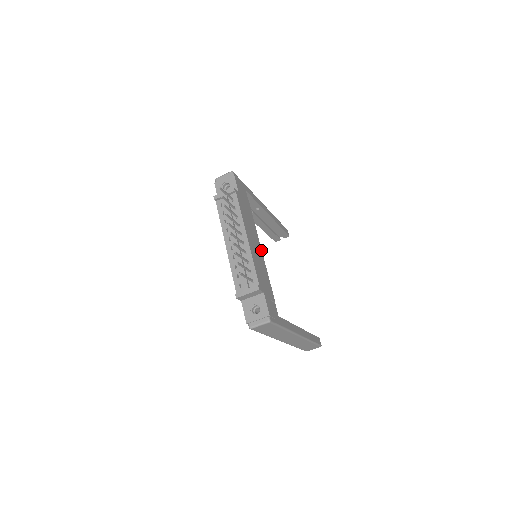
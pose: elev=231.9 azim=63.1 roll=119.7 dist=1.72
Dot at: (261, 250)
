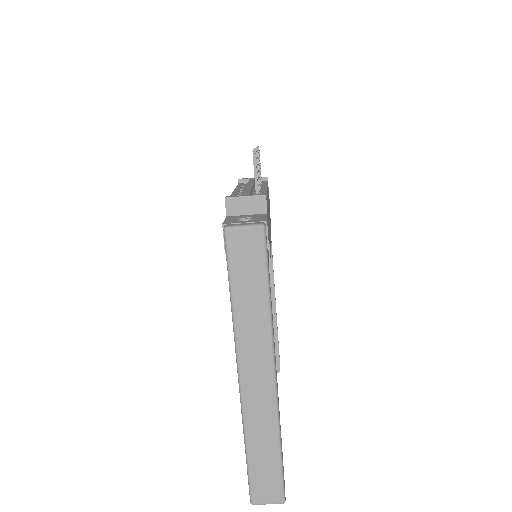
Dot at: occluded
